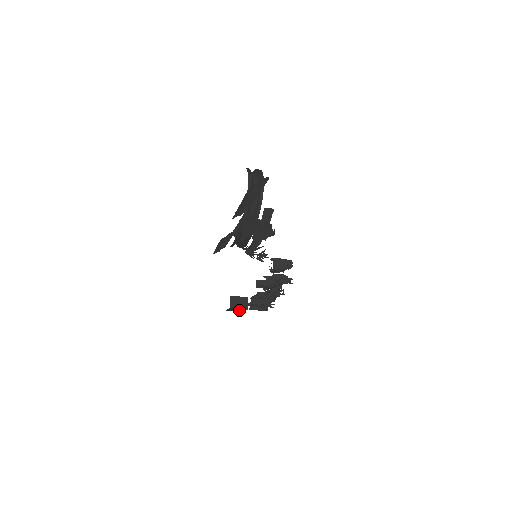
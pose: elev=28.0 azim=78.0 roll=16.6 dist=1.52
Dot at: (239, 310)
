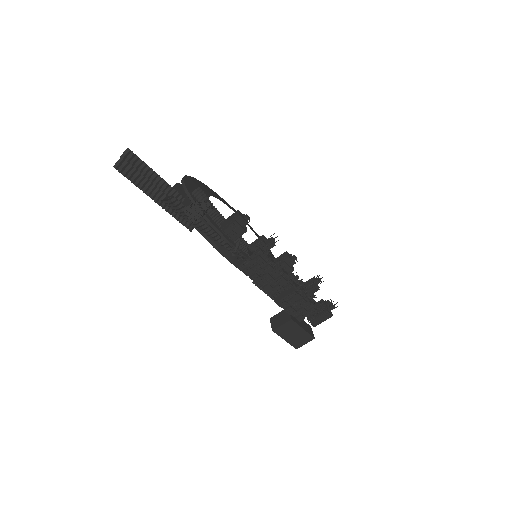
Dot at: (297, 332)
